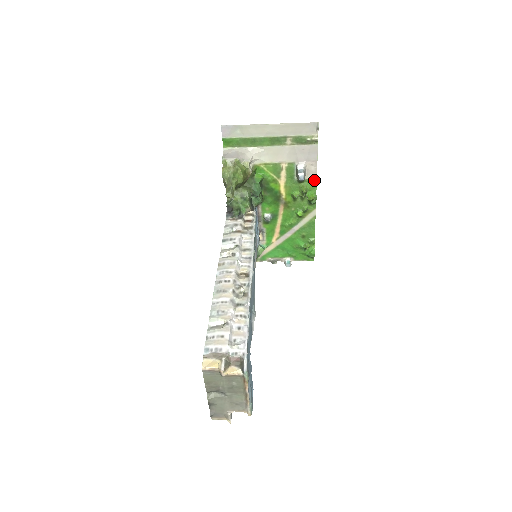
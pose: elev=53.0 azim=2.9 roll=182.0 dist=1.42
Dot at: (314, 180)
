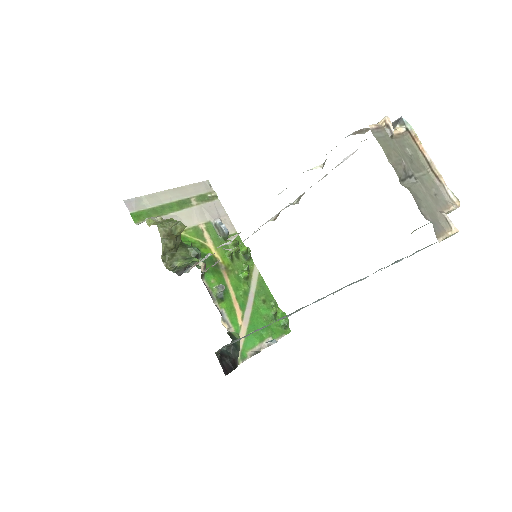
Dot at: occluded
